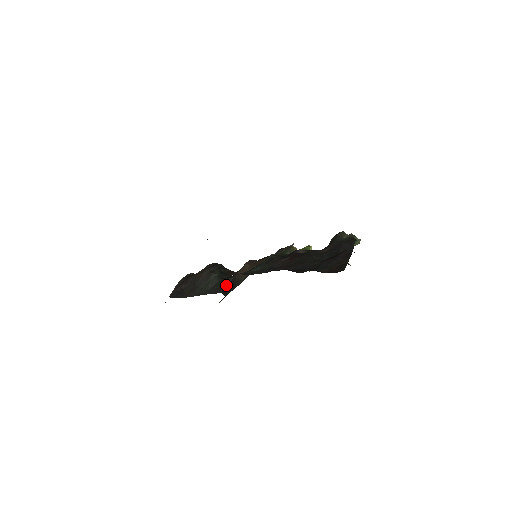
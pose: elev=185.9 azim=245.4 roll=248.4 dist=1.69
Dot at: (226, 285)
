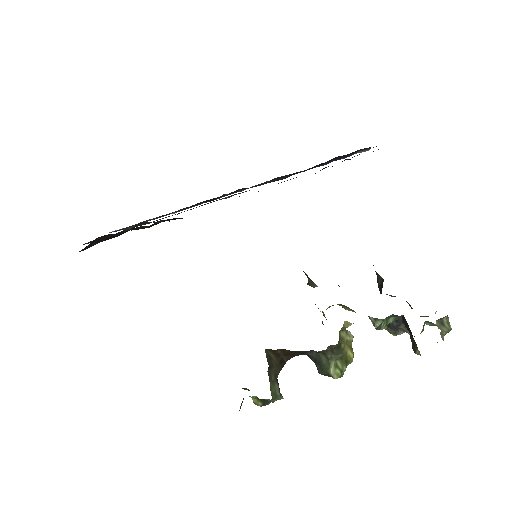
Dot at: occluded
